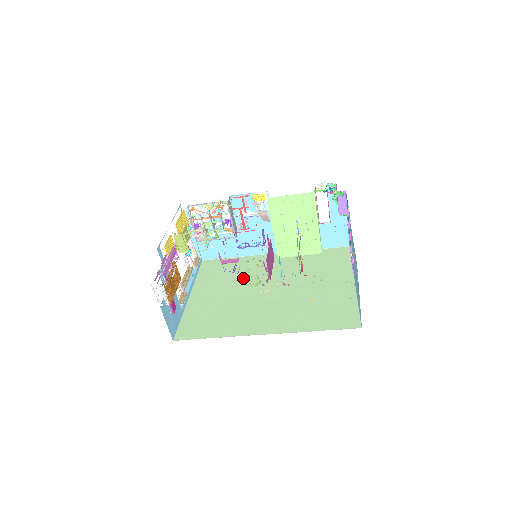
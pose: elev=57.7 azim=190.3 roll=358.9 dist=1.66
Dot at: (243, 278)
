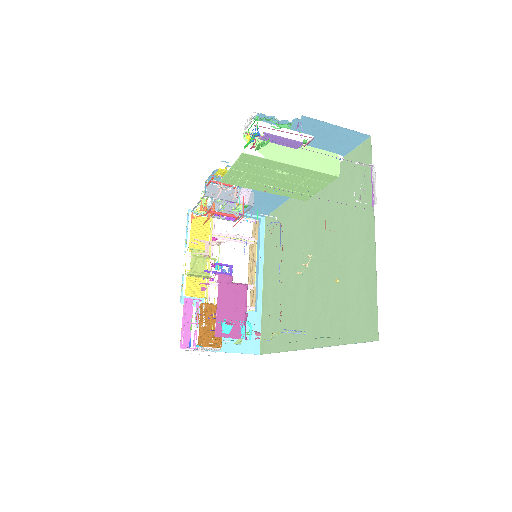
Dot at: (289, 245)
